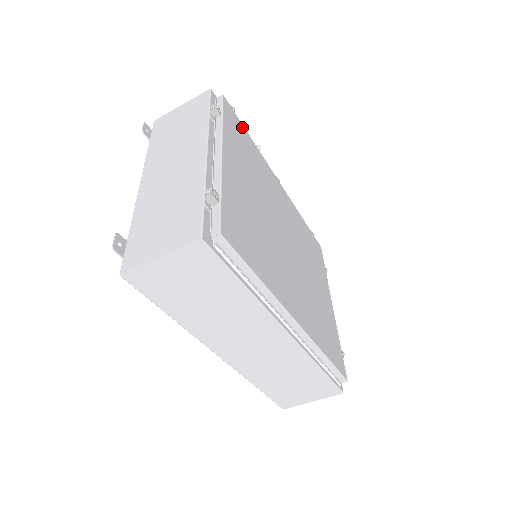
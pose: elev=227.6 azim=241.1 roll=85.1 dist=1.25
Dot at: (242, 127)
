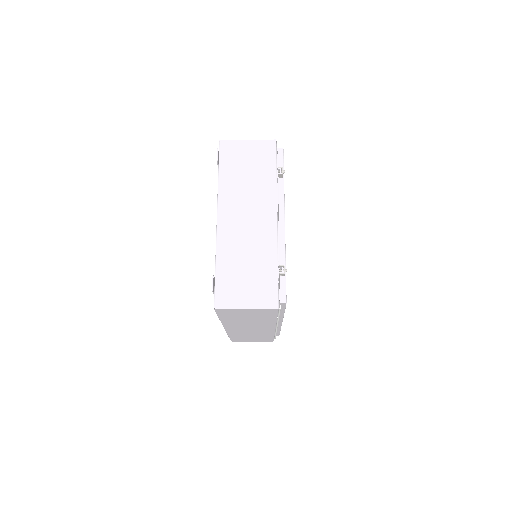
Dot at: occluded
